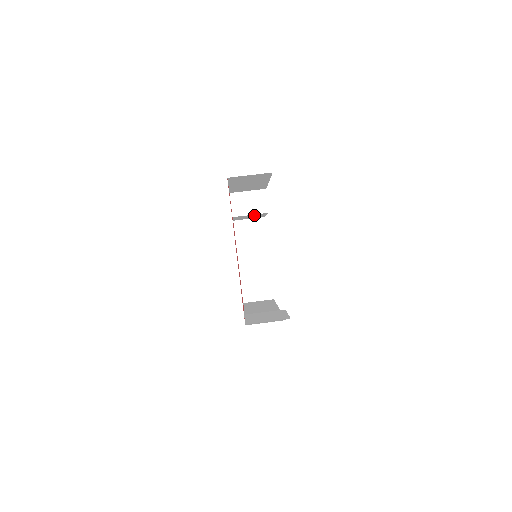
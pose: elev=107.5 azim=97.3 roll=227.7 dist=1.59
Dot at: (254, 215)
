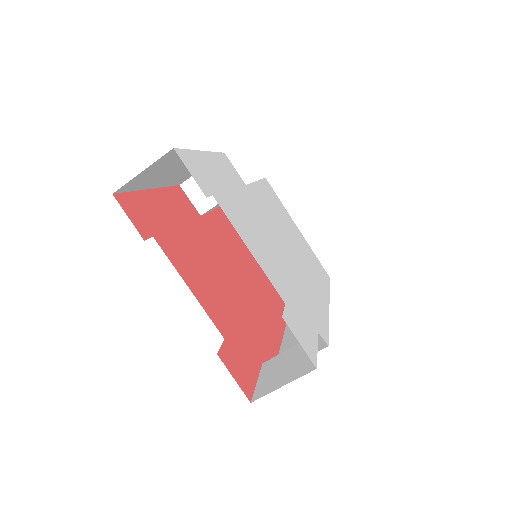
Dot at: occluded
